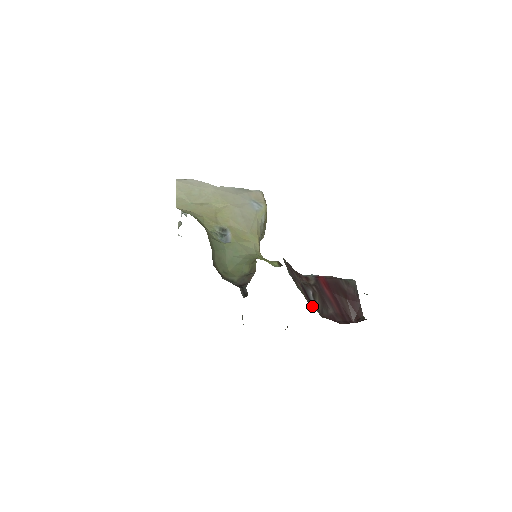
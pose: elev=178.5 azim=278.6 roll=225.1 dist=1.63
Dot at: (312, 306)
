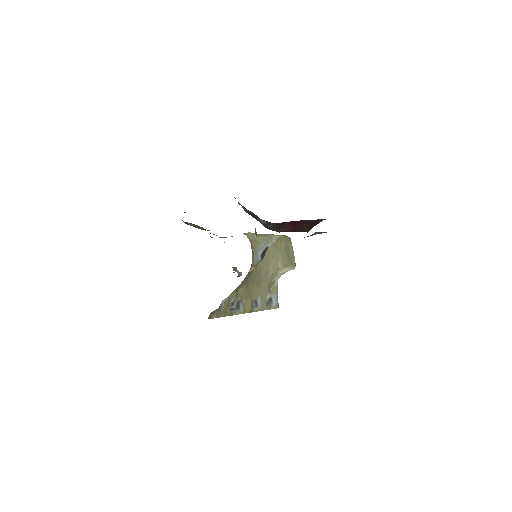
Dot at: (253, 217)
